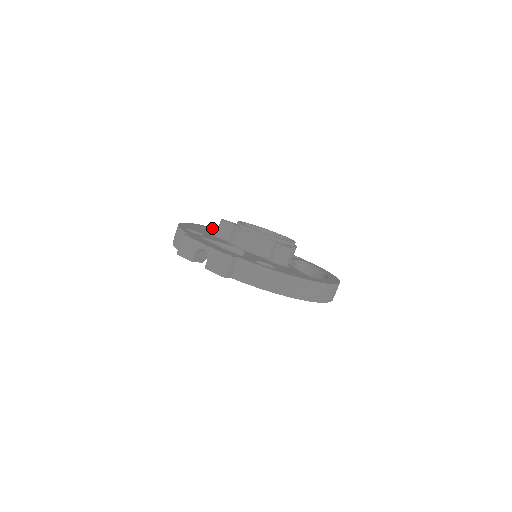
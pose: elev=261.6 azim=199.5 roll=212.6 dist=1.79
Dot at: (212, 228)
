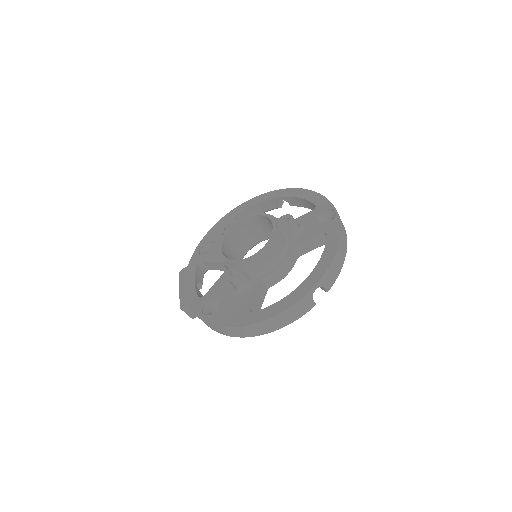
Dot at: (259, 199)
